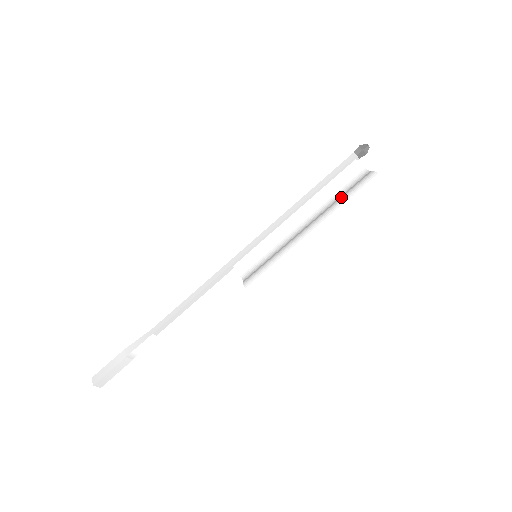
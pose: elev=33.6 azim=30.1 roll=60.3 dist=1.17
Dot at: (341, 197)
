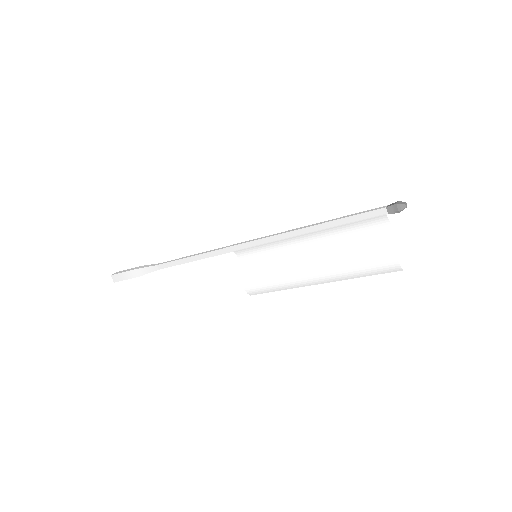
Dot at: (352, 254)
